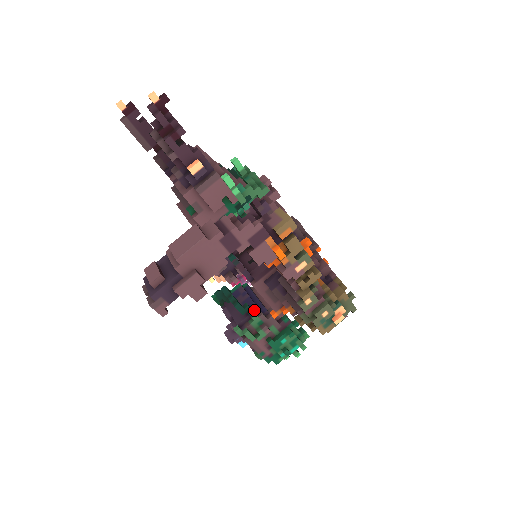
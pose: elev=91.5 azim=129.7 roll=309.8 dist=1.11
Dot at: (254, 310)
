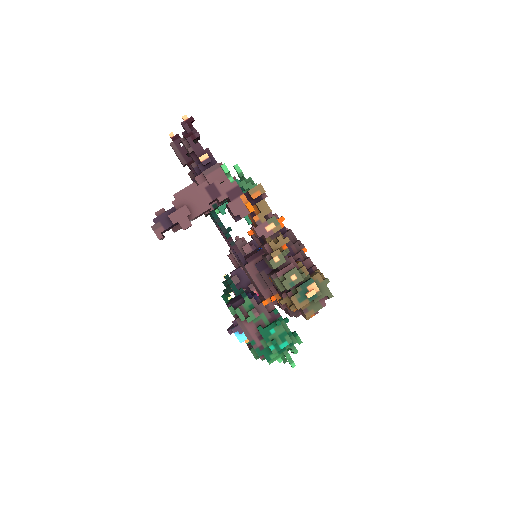
Dot at: (247, 295)
